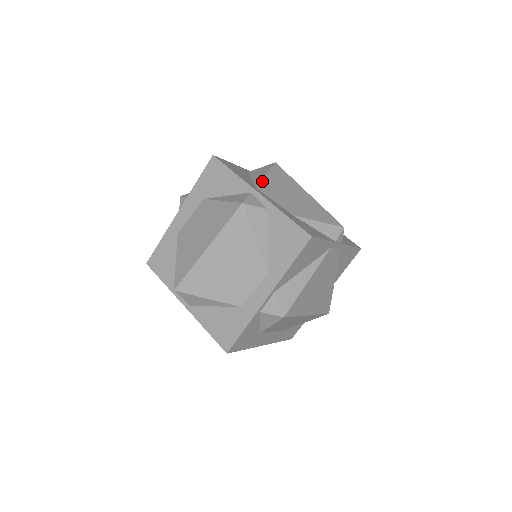
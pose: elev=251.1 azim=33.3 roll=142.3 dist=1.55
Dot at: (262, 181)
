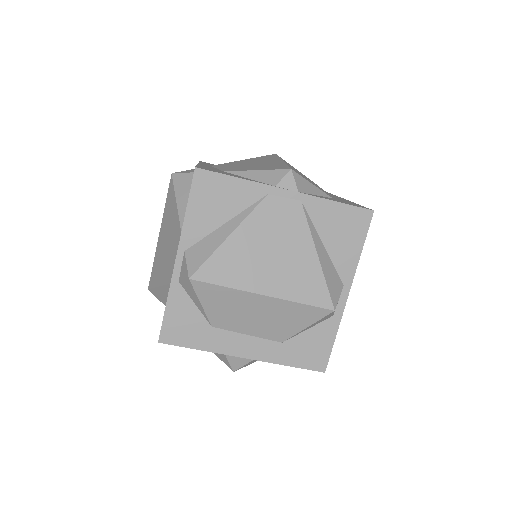
Dot at: (228, 163)
